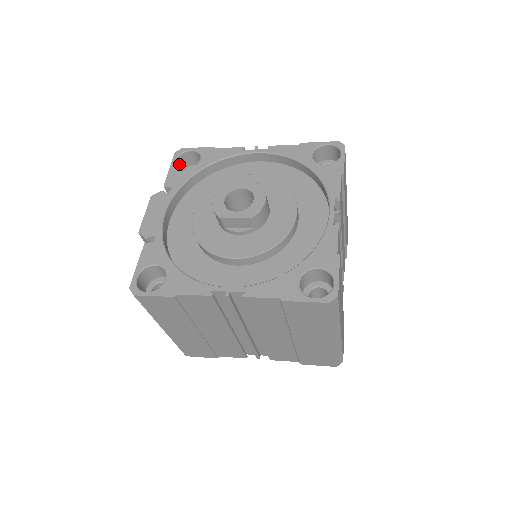
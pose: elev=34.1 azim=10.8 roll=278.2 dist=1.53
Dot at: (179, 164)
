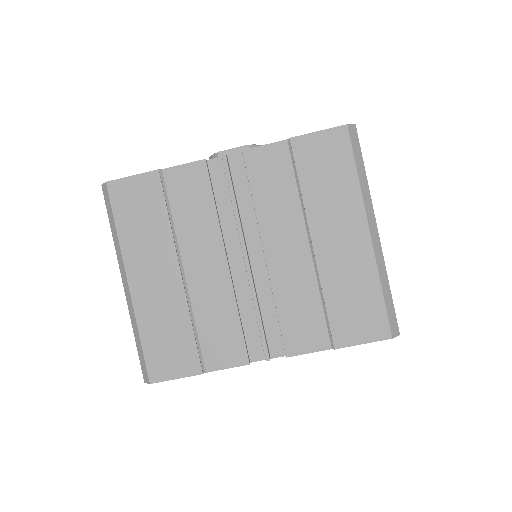
Dot at: occluded
